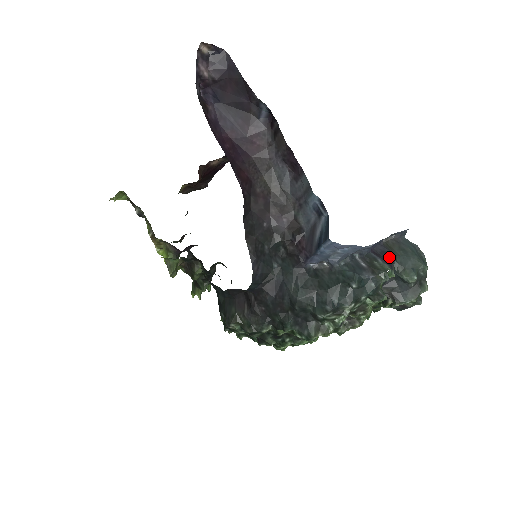
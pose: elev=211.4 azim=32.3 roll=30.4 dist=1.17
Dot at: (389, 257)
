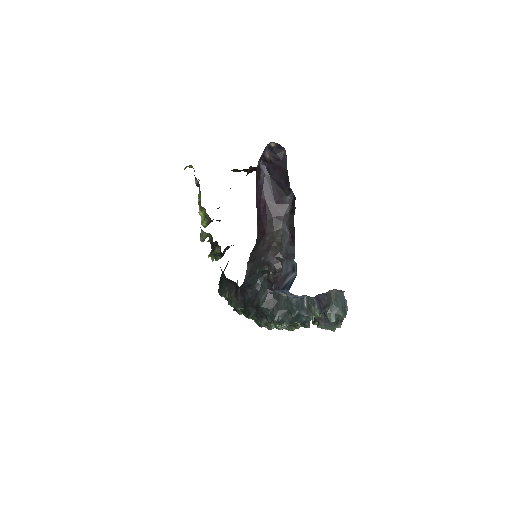
Dot at: (325, 303)
